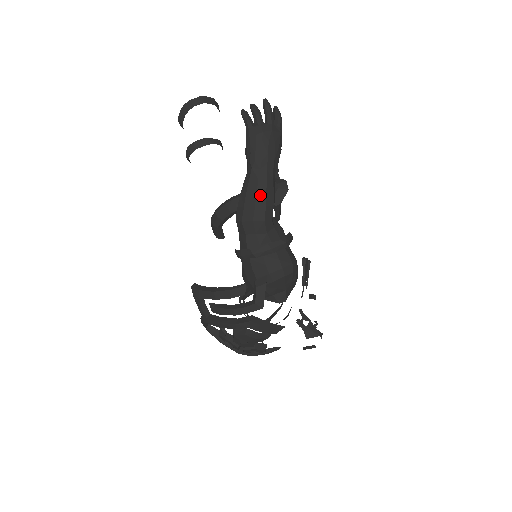
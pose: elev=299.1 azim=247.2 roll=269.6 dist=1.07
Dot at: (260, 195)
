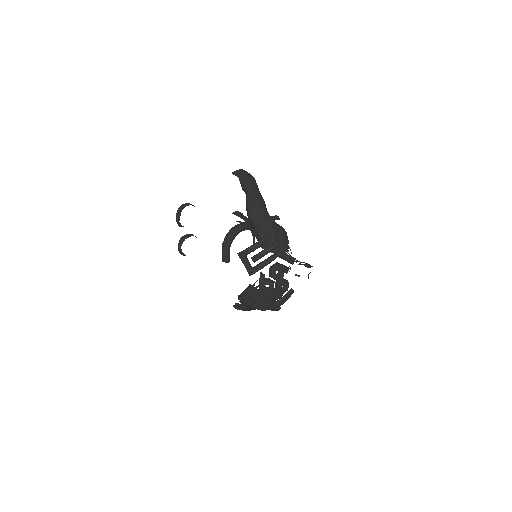
Dot at: (258, 198)
